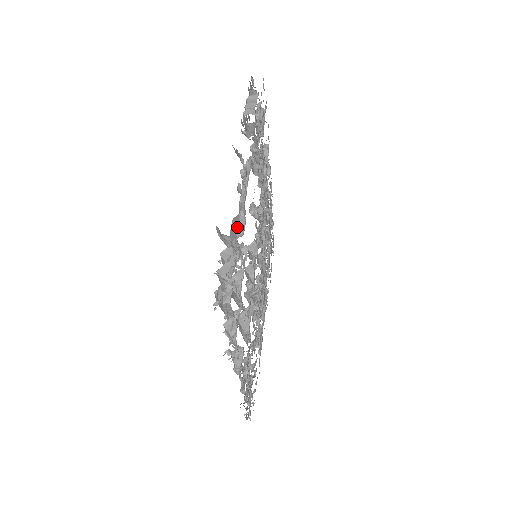
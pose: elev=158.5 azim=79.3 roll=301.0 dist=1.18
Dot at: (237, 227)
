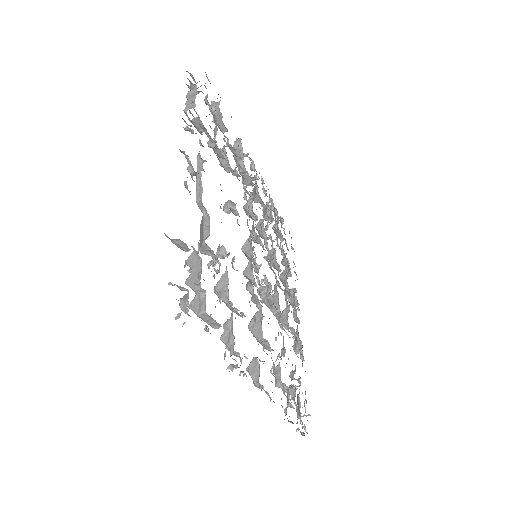
Dot at: (202, 229)
